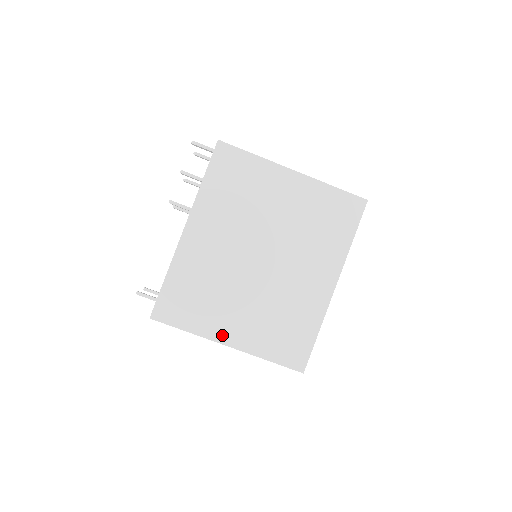
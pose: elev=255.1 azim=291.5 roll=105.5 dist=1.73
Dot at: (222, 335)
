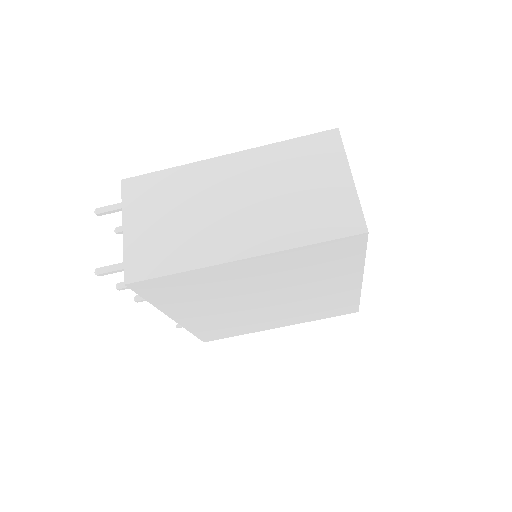
Dot at: (270, 327)
